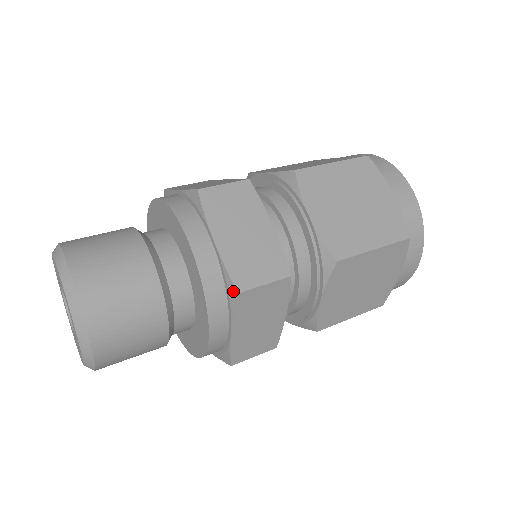
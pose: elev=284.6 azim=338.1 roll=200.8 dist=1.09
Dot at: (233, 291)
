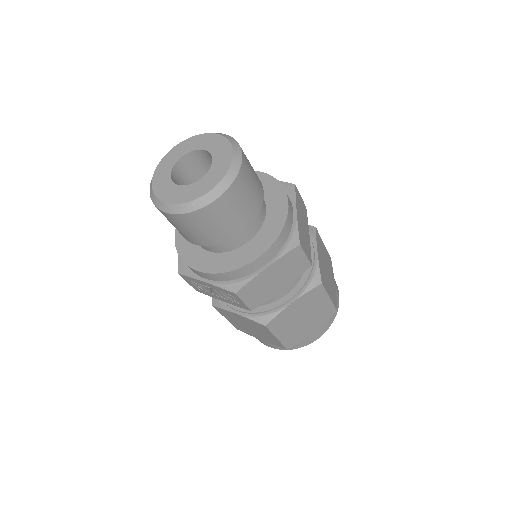
Dot at: (291, 186)
